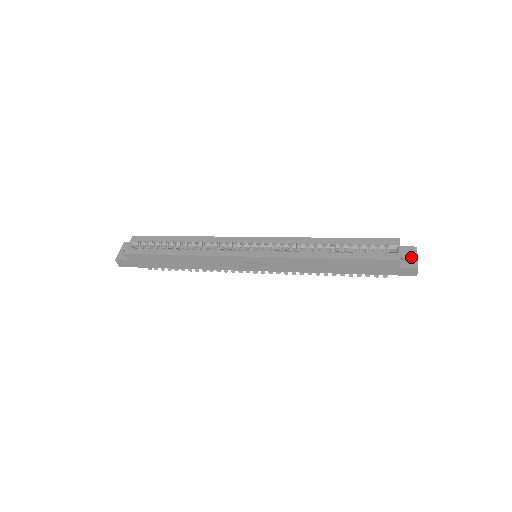
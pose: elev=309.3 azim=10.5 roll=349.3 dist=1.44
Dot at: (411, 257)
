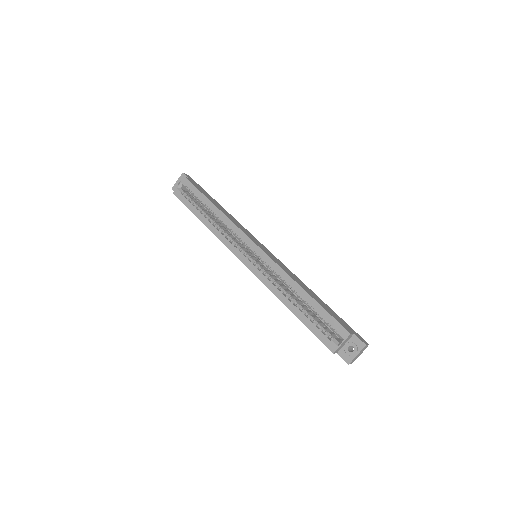
Dot at: (354, 350)
